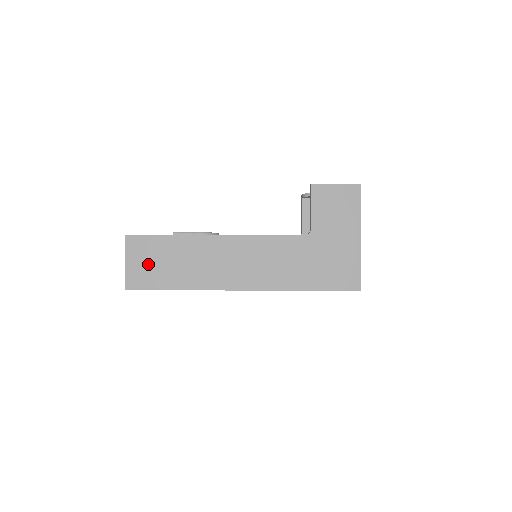
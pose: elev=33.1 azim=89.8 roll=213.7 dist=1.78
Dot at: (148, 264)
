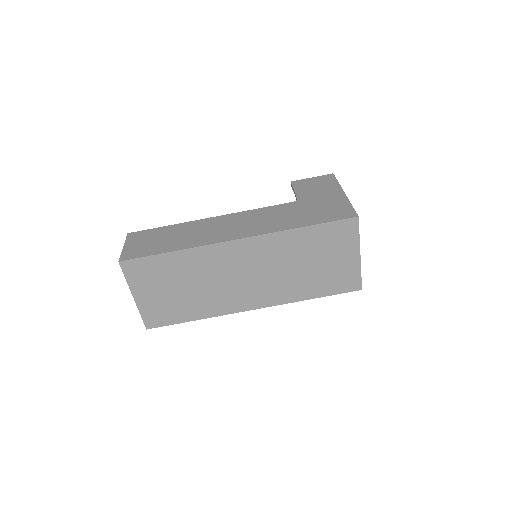
Dot at: (145, 243)
